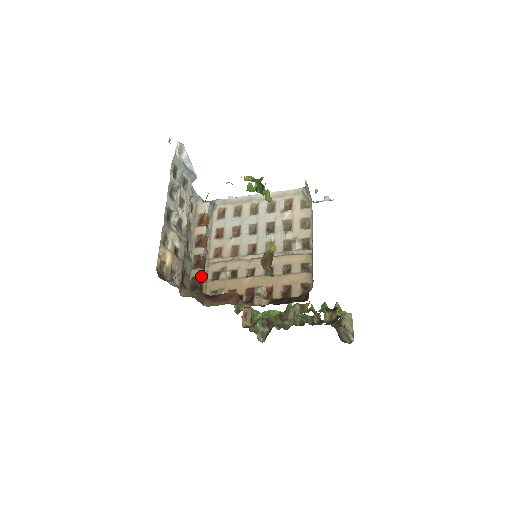
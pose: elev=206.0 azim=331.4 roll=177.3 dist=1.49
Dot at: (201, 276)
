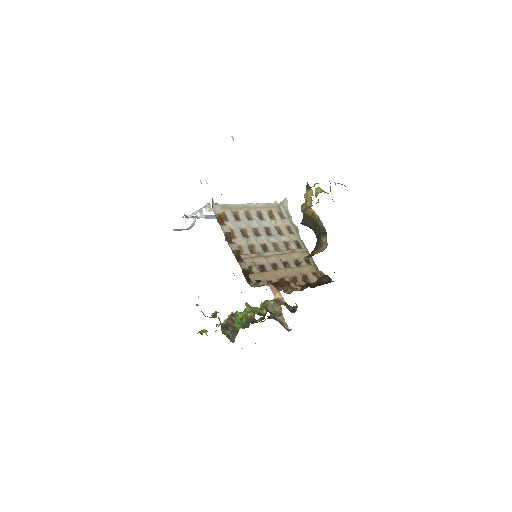
Dot at: (248, 269)
